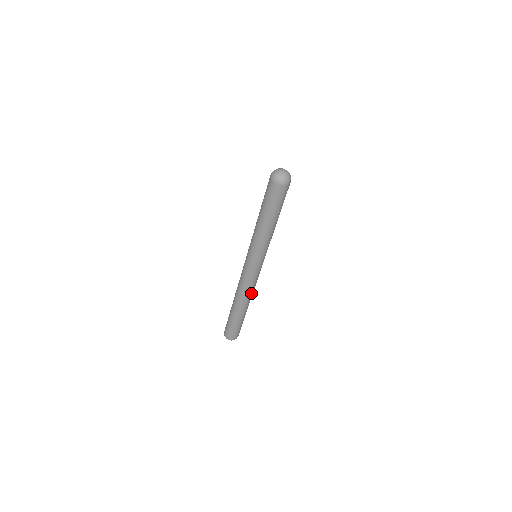
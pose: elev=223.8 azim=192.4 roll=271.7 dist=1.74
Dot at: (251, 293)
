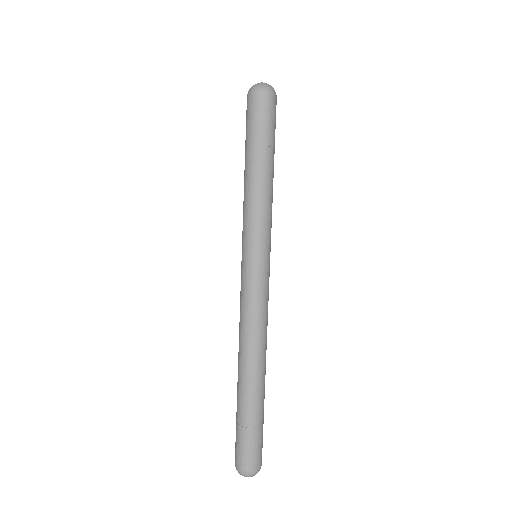
Dot at: (264, 337)
